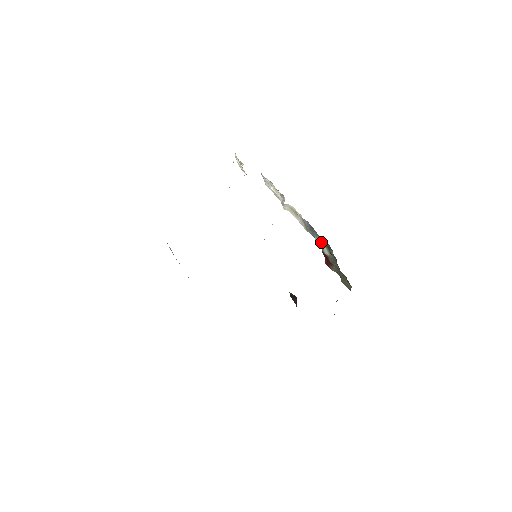
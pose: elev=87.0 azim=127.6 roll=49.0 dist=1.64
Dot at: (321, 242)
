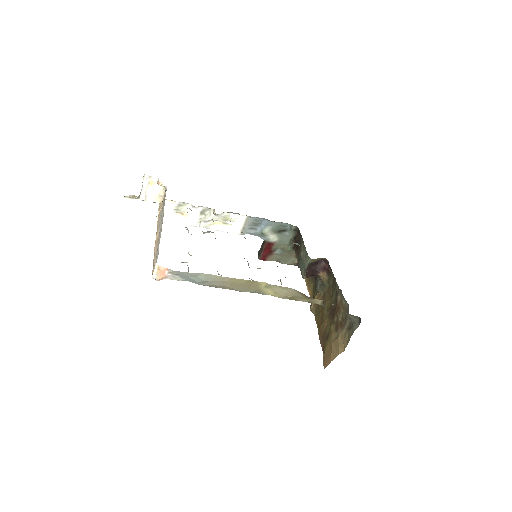
Dot at: (273, 230)
